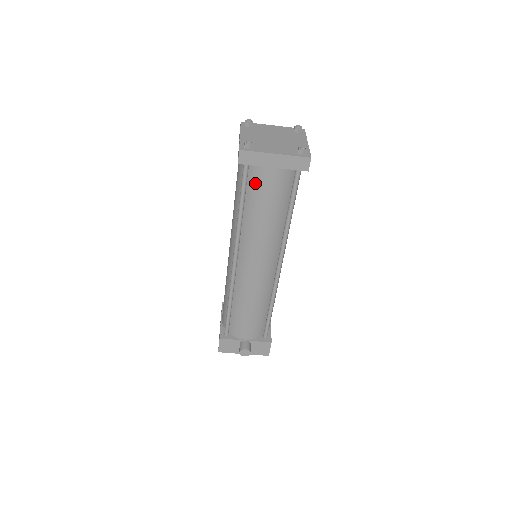
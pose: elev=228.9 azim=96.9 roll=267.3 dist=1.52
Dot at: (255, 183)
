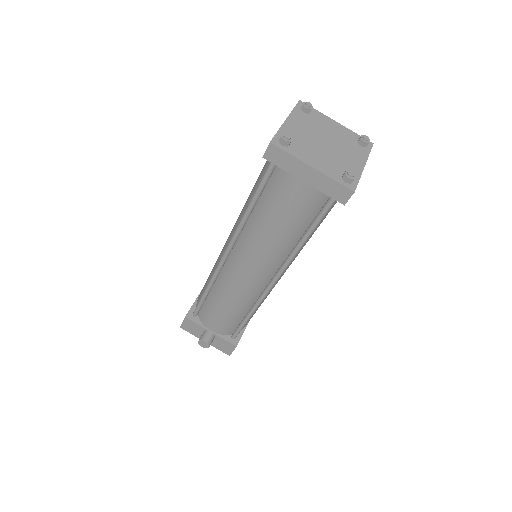
Dot at: (277, 187)
